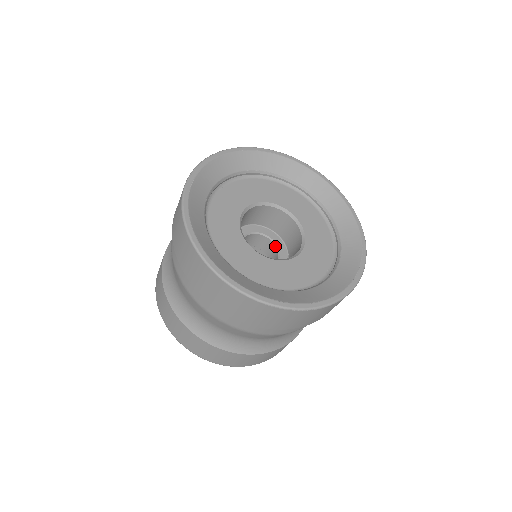
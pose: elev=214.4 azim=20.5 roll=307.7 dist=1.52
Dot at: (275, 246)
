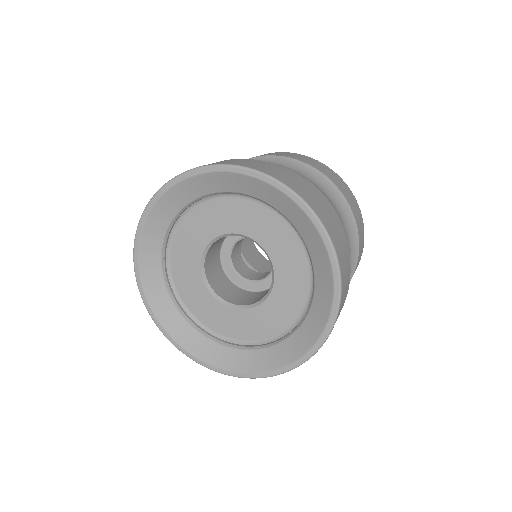
Dot at: occluded
